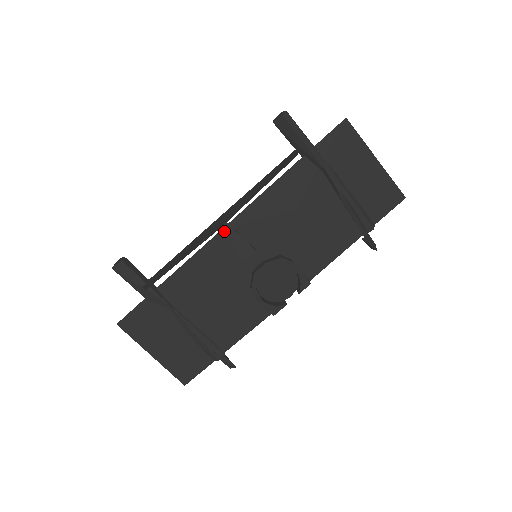
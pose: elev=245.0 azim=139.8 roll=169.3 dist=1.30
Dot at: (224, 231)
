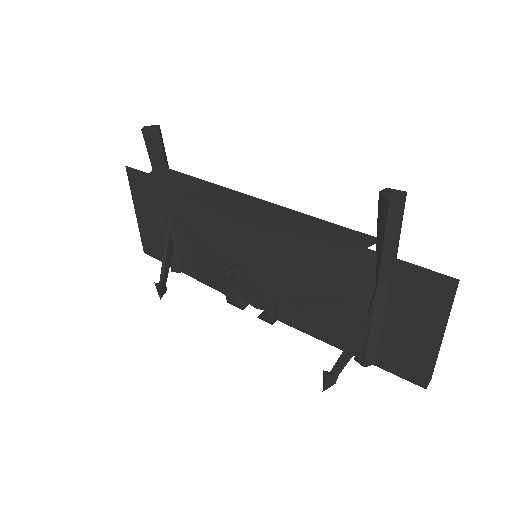
Dot at: occluded
